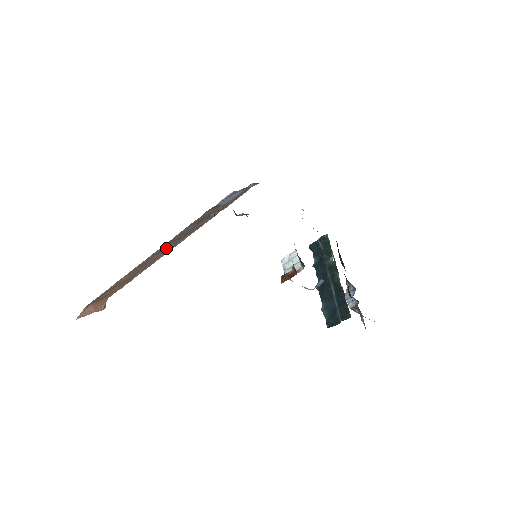
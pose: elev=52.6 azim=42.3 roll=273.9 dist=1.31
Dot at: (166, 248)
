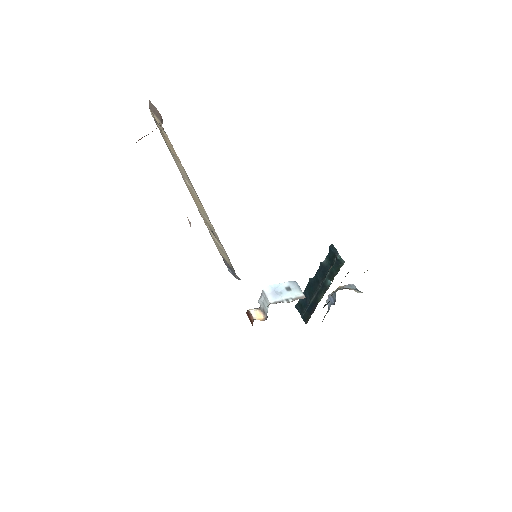
Dot at: occluded
